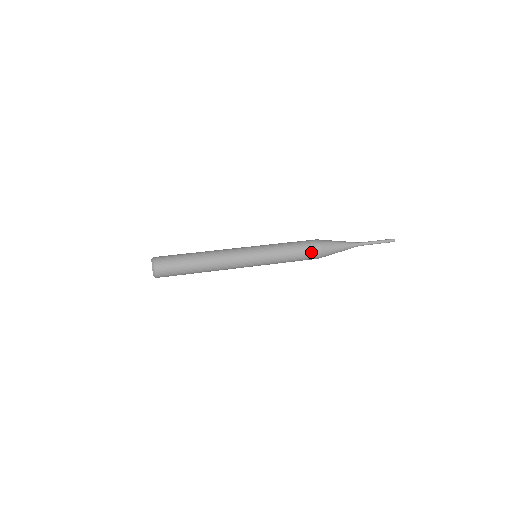
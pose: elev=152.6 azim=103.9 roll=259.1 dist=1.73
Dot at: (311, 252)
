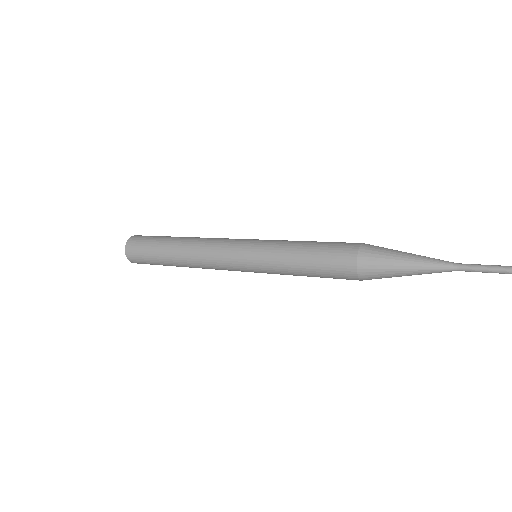
Dot at: (337, 258)
